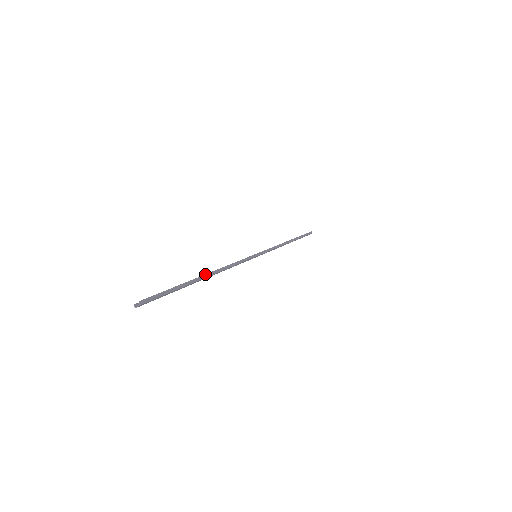
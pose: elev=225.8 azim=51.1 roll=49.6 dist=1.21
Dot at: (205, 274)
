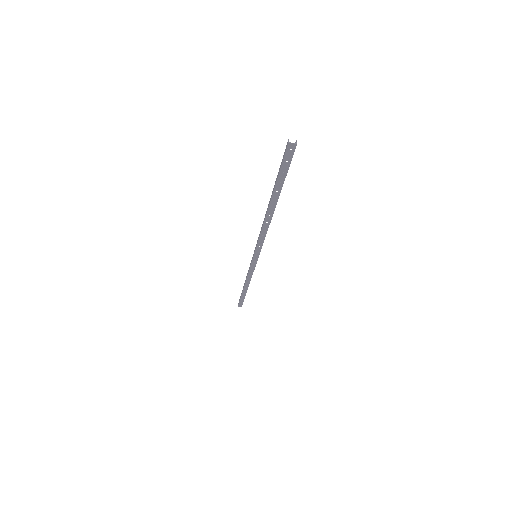
Dot at: (275, 204)
